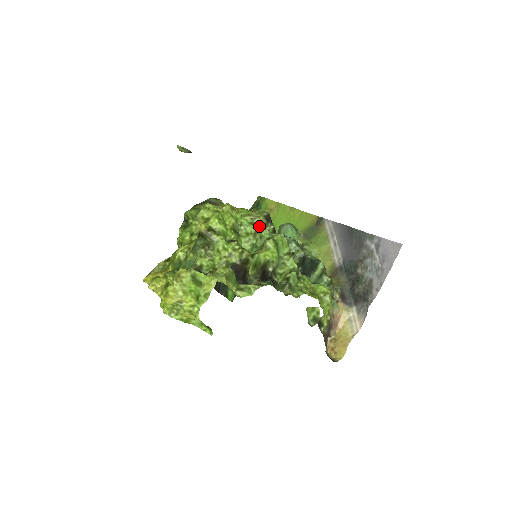
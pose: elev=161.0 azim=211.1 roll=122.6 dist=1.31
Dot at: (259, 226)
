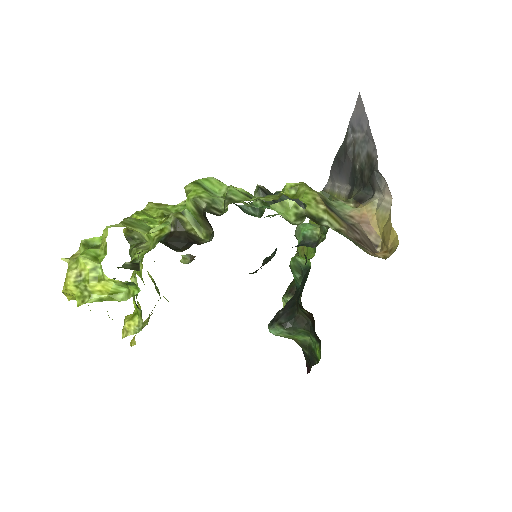
Dot at: occluded
